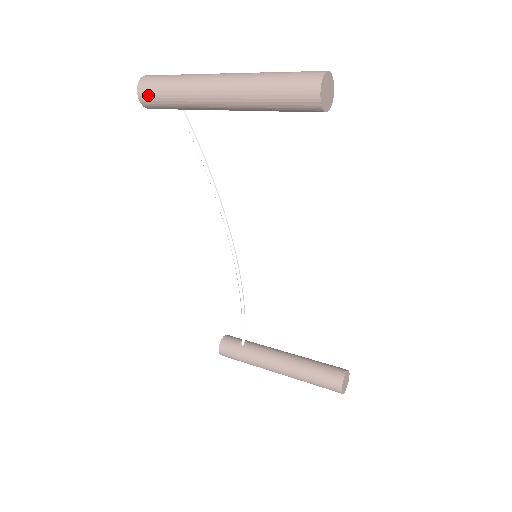
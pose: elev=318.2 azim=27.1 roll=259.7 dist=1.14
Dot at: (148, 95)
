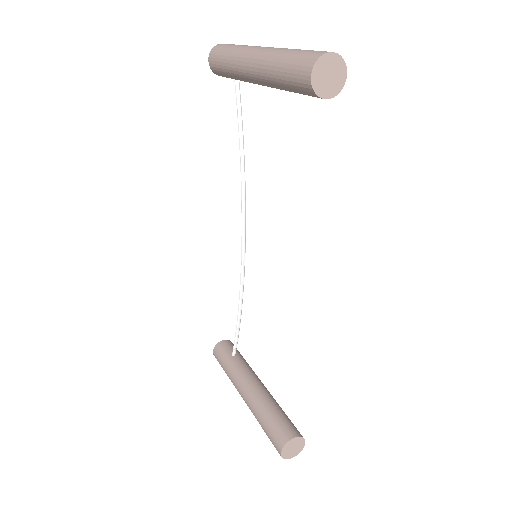
Dot at: (214, 58)
